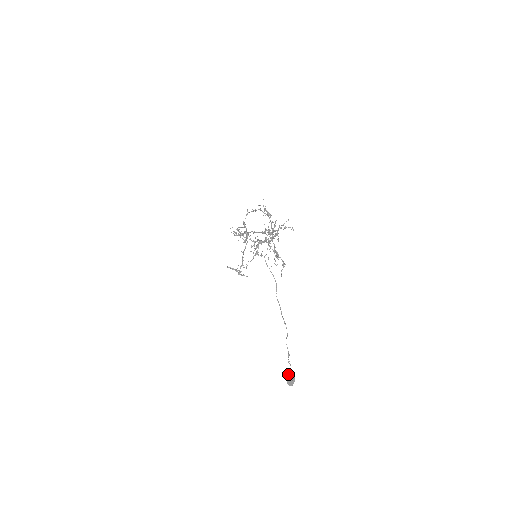
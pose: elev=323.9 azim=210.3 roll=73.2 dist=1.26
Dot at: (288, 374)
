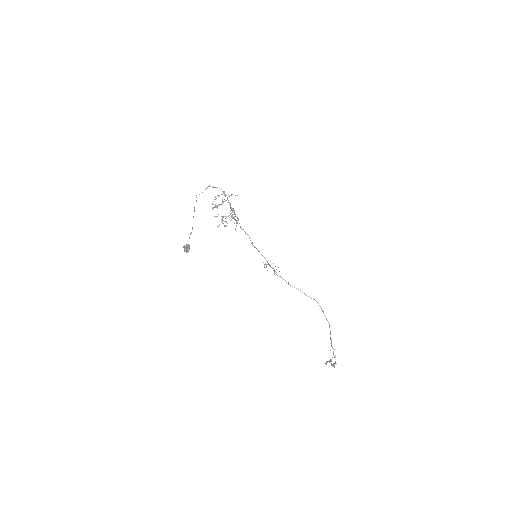
Dot at: occluded
